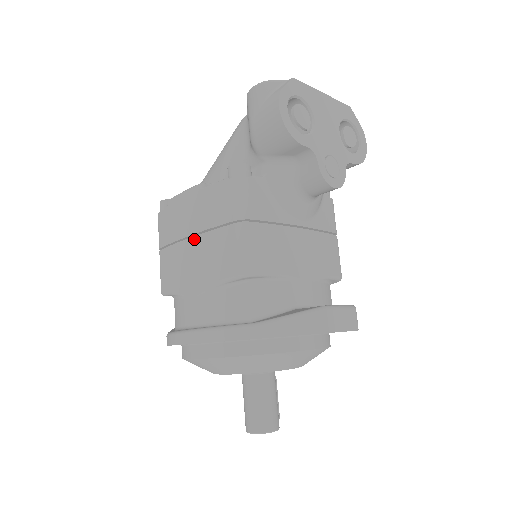
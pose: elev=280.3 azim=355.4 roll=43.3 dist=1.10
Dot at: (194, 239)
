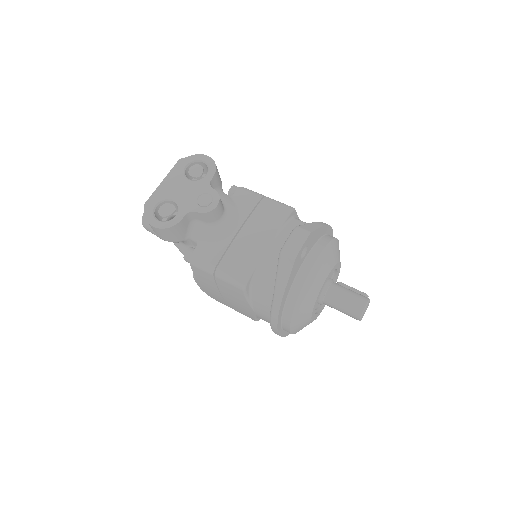
Dot at: (223, 296)
